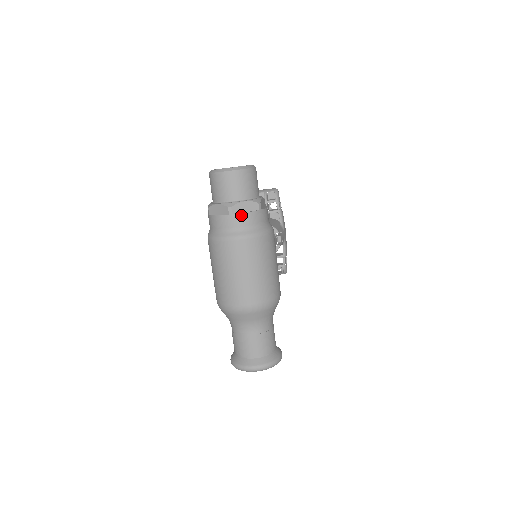
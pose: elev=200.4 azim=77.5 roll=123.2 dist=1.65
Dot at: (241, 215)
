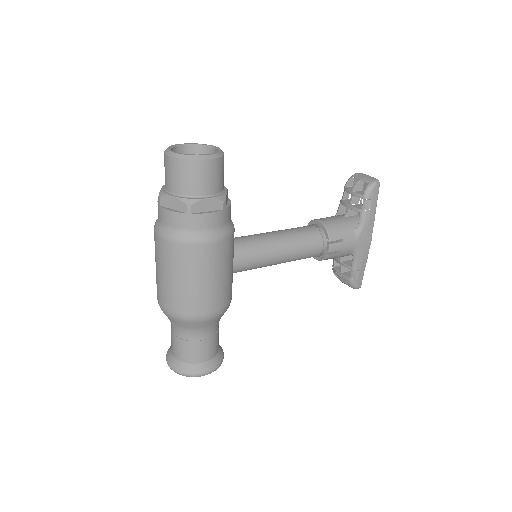
Dot at: (165, 211)
